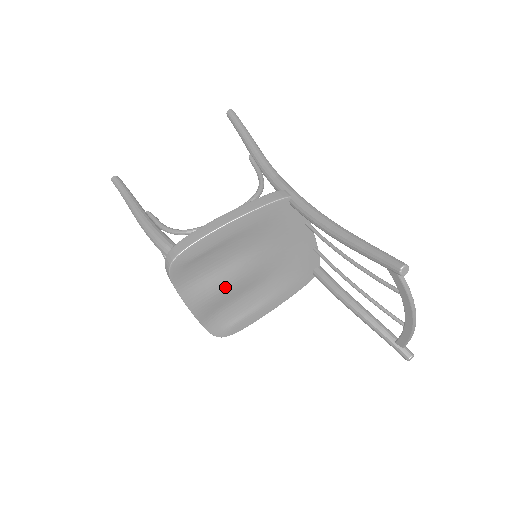
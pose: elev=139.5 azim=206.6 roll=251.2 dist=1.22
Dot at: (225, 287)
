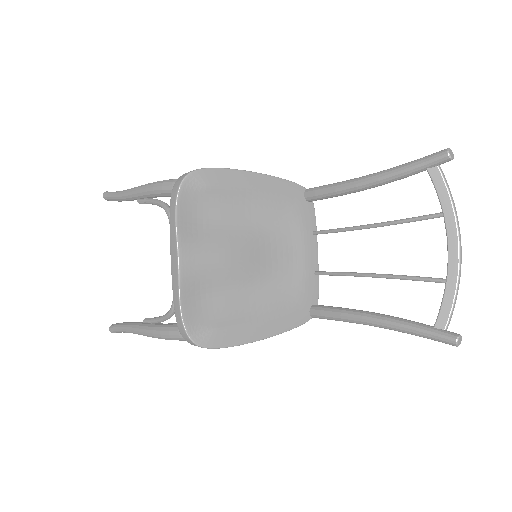
Dot at: (224, 256)
